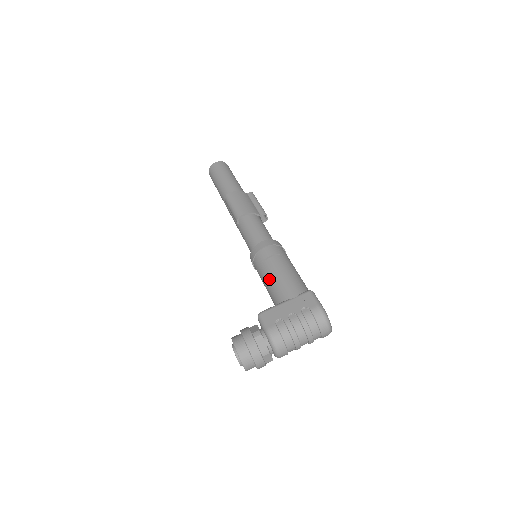
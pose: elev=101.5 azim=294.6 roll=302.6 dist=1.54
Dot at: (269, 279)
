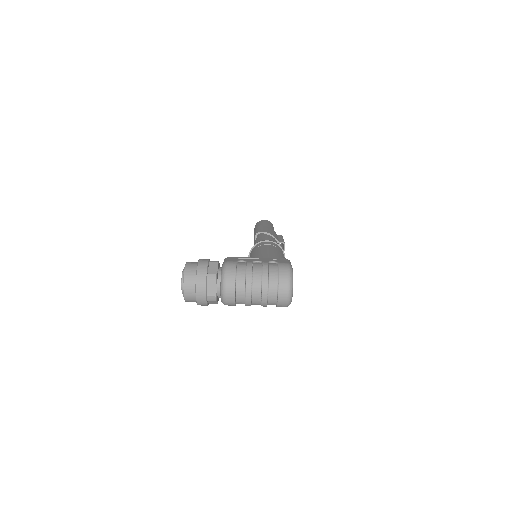
Dot at: (255, 253)
